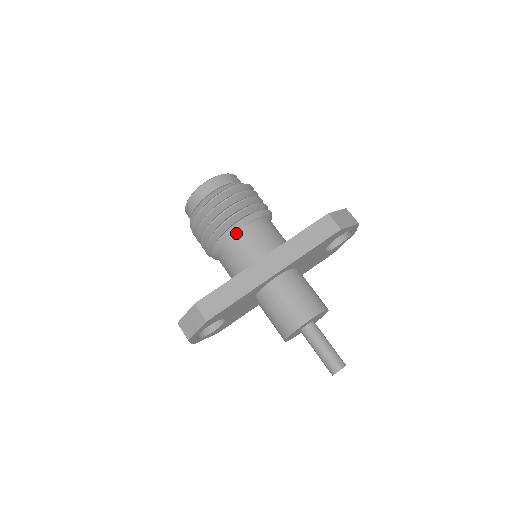
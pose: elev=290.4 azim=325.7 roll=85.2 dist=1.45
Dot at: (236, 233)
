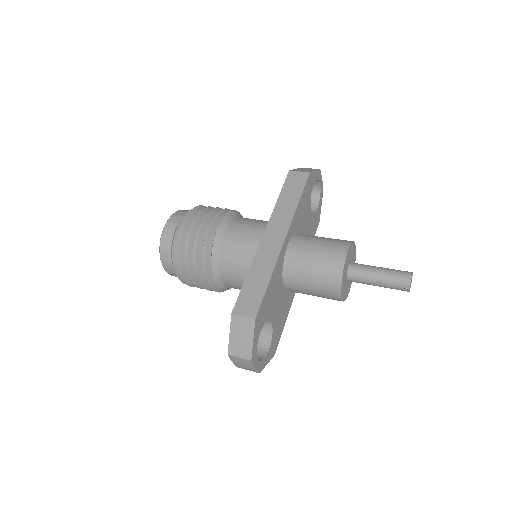
Dot at: (224, 238)
